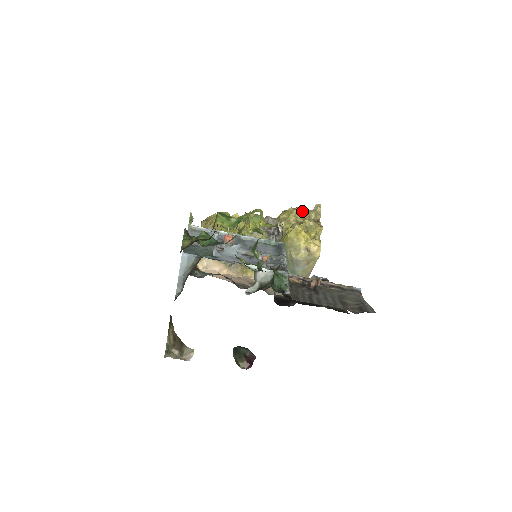
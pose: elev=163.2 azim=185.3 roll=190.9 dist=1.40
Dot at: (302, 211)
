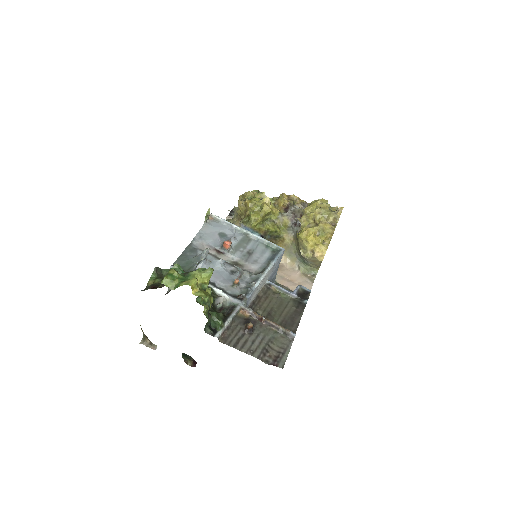
Dot at: (322, 212)
